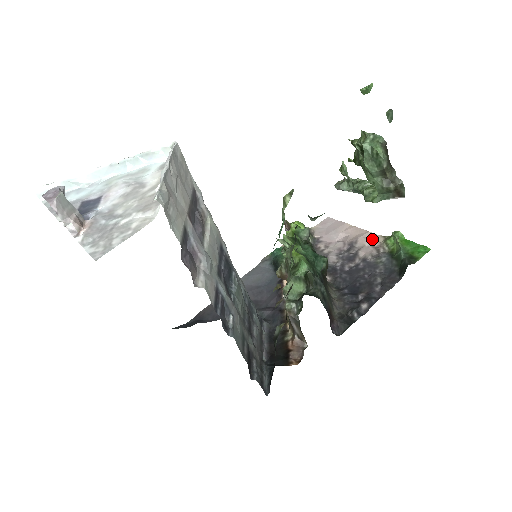
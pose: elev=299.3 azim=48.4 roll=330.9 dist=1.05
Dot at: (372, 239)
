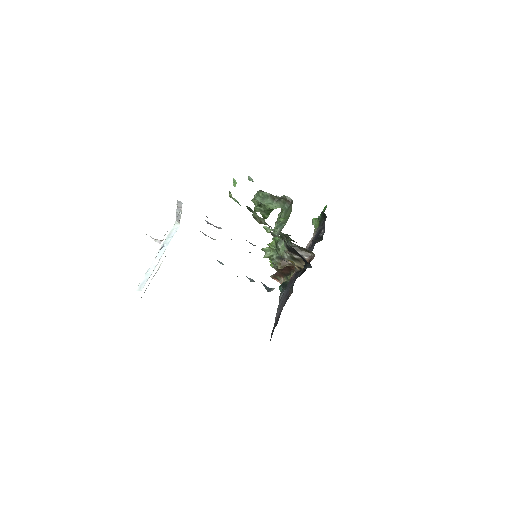
Dot at: occluded
